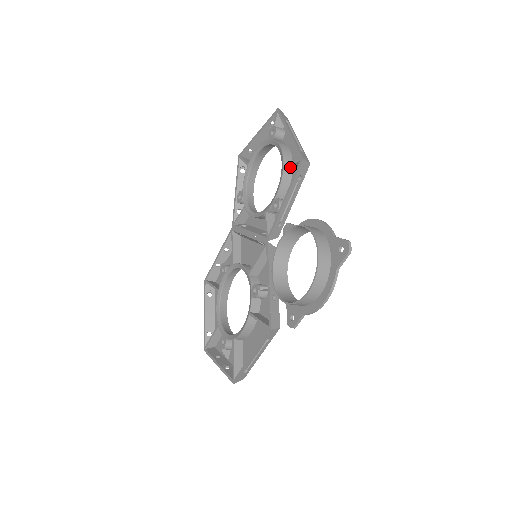
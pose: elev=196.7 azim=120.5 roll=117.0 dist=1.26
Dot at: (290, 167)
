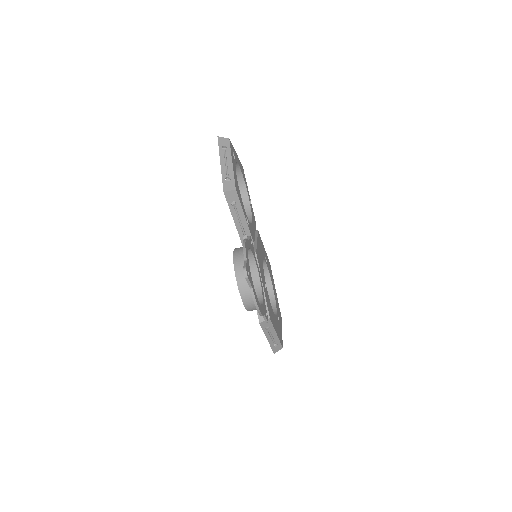
Dot at: occluded
